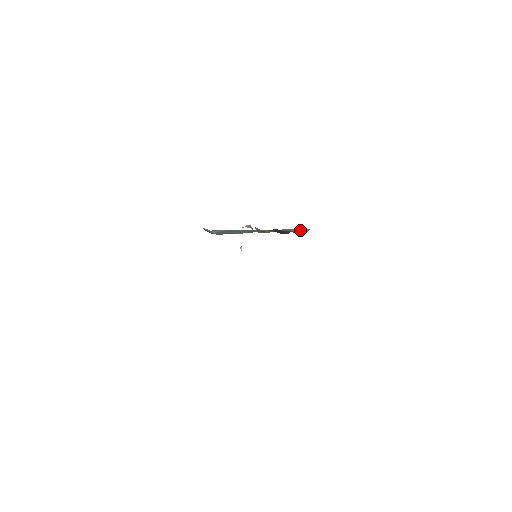
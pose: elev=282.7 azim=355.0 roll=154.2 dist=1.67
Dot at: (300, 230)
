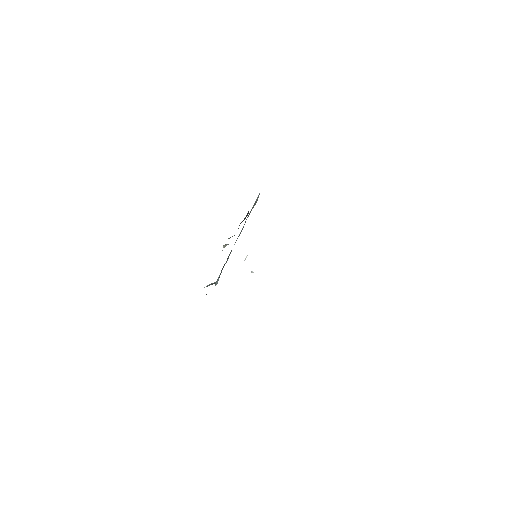
Dot at: (255, 203)
